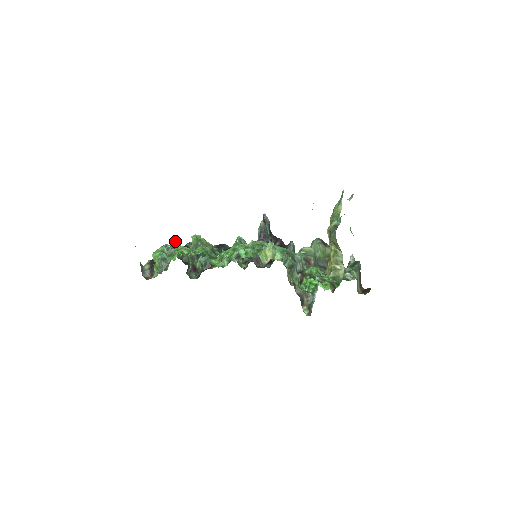
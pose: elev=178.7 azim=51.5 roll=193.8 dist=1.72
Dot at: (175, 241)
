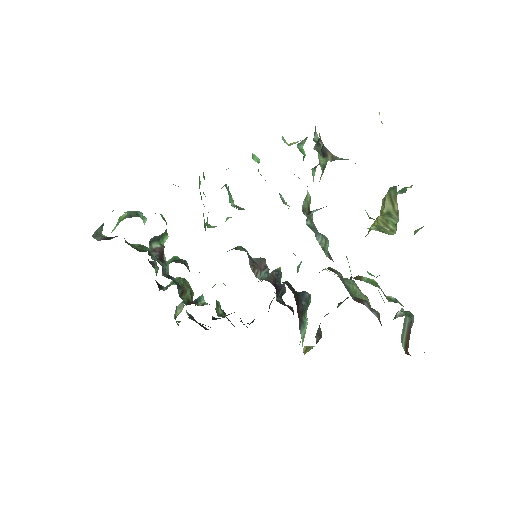
Dot at: (155, 263)
